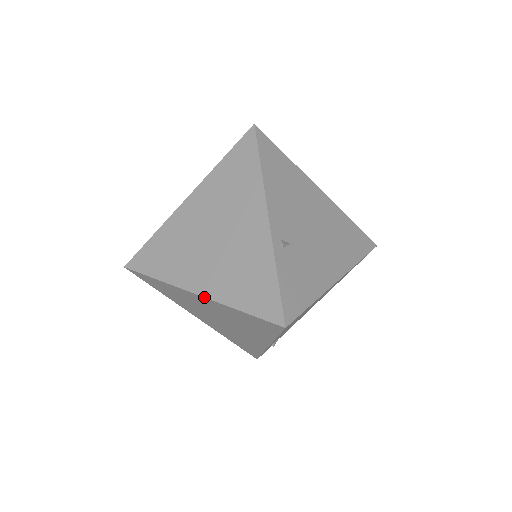
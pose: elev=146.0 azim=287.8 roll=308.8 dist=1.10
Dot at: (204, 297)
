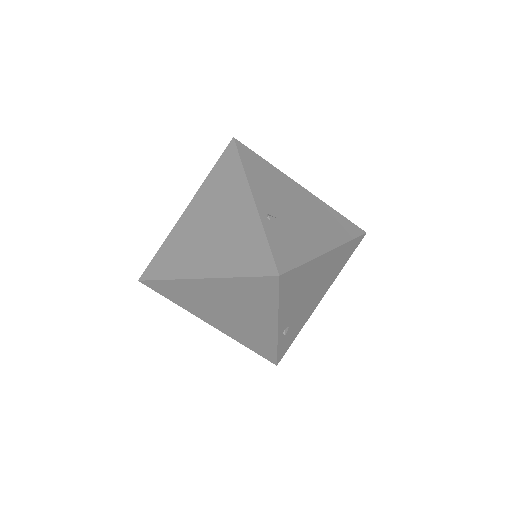
Dot at: (208, 278)
